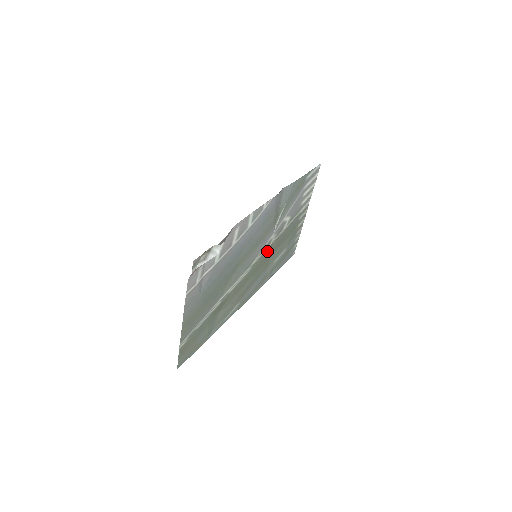
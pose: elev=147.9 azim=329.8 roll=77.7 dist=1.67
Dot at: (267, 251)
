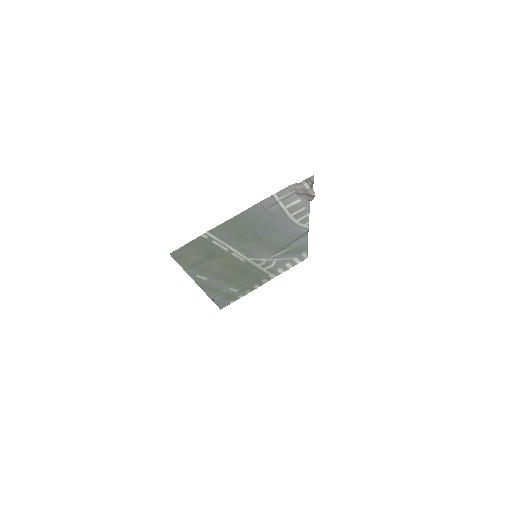
Dot at: (251, 267)
